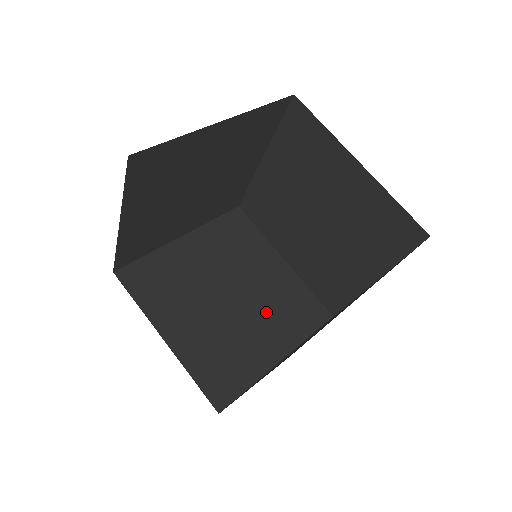
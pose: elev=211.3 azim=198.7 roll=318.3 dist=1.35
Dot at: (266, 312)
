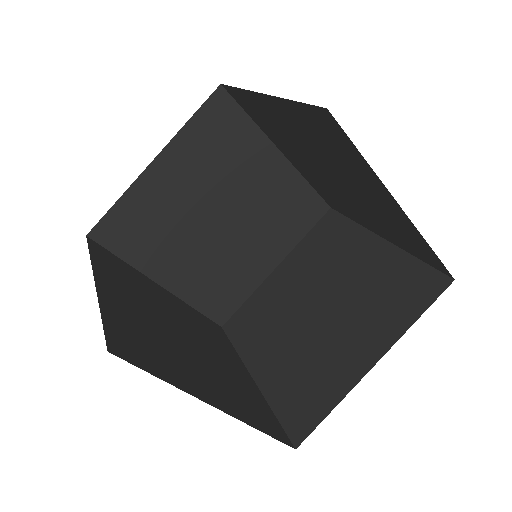
Dot at: (260, 226)
